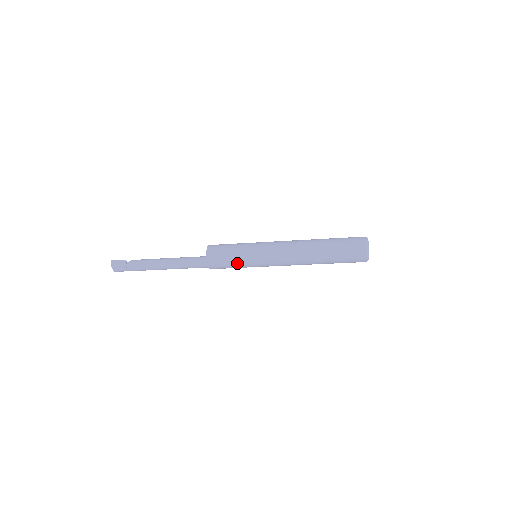
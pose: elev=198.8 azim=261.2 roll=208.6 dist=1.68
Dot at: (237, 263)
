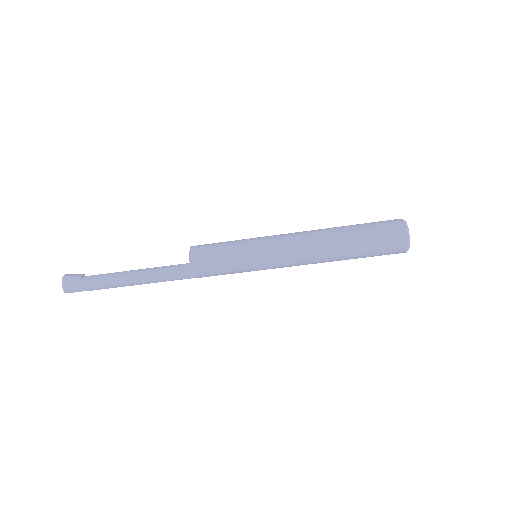
Dot at: (229, 251)
